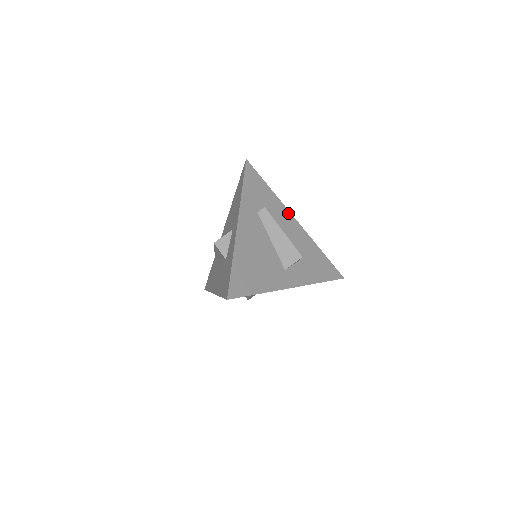
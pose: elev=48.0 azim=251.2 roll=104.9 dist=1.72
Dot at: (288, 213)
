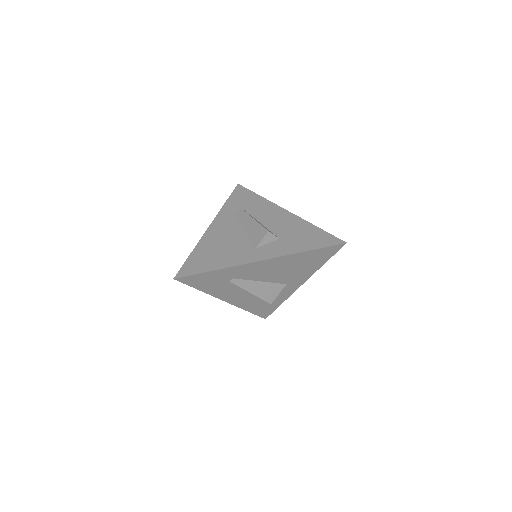
Dot at: (277, 207)
